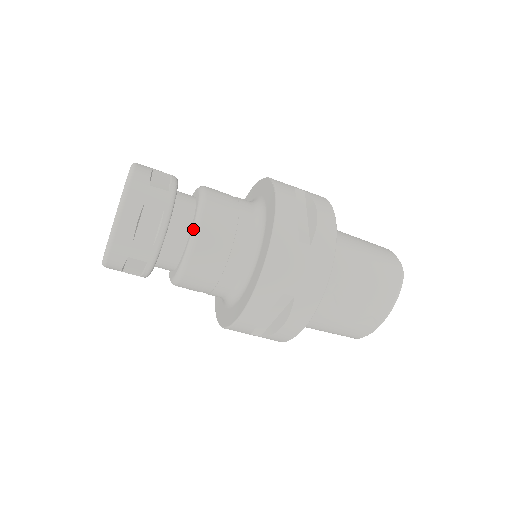
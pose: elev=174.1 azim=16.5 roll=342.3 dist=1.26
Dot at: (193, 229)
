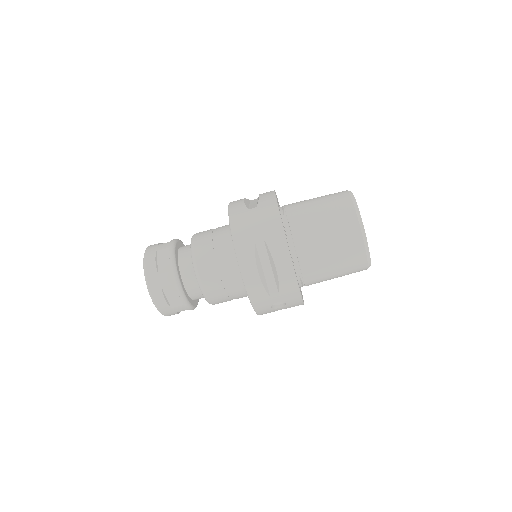
Dot at: occluded
